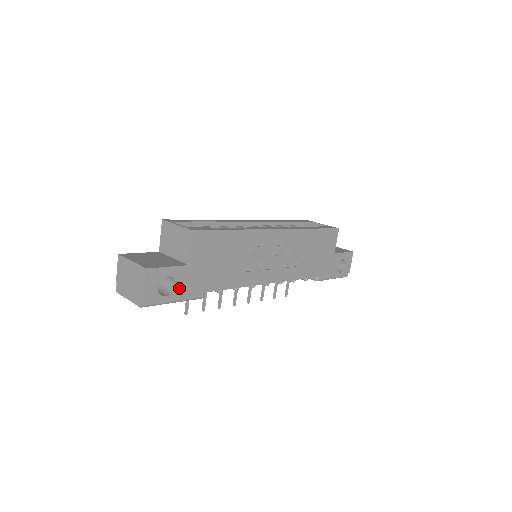
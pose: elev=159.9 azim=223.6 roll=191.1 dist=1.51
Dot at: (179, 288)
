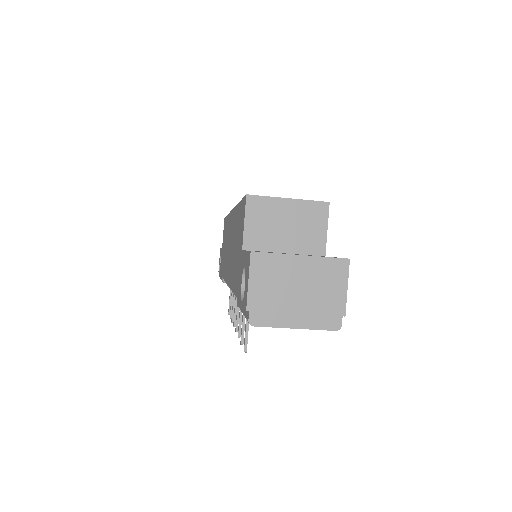
Dot at: occluded
